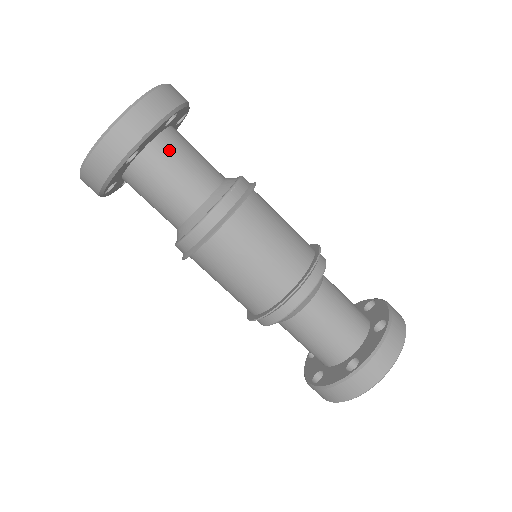
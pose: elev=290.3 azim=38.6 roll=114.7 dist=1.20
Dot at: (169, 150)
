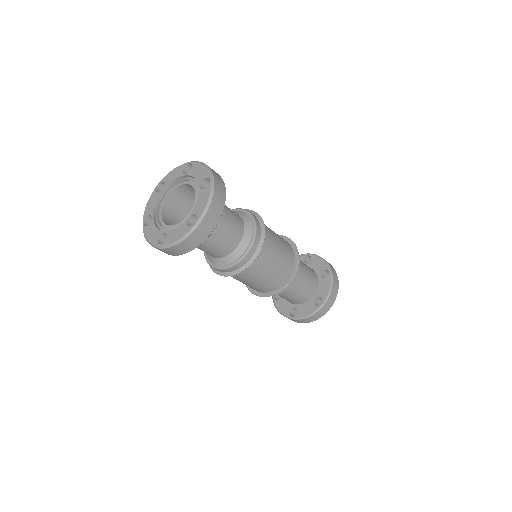
Dot at: occluded
